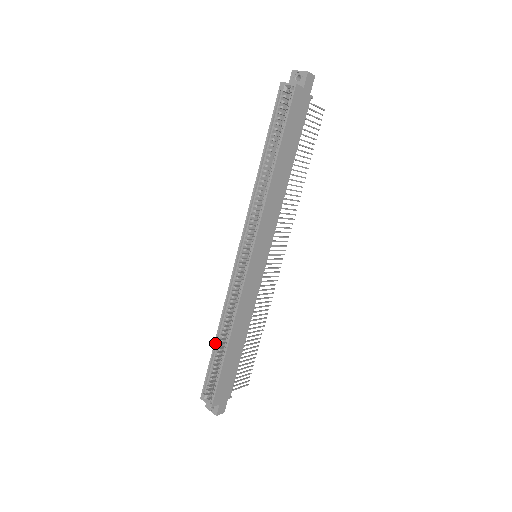
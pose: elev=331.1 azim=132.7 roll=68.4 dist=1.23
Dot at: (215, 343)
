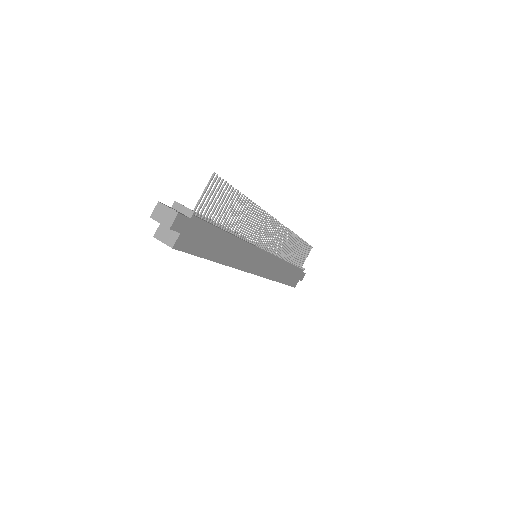
Dot at: occluded
